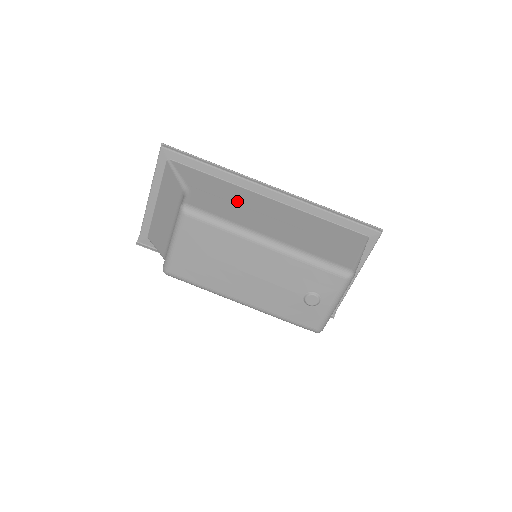
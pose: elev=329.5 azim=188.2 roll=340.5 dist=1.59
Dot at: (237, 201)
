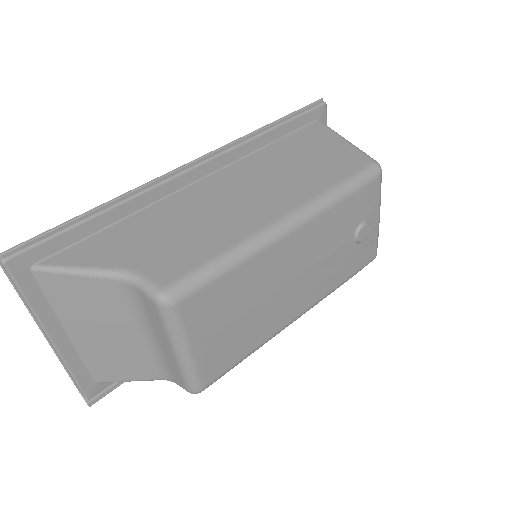
Dot at: (189, 219)
